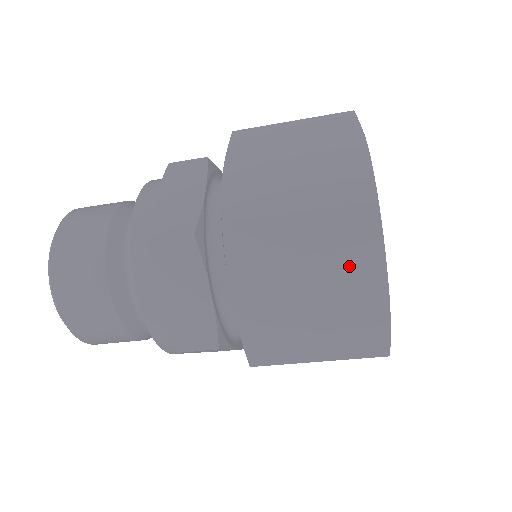
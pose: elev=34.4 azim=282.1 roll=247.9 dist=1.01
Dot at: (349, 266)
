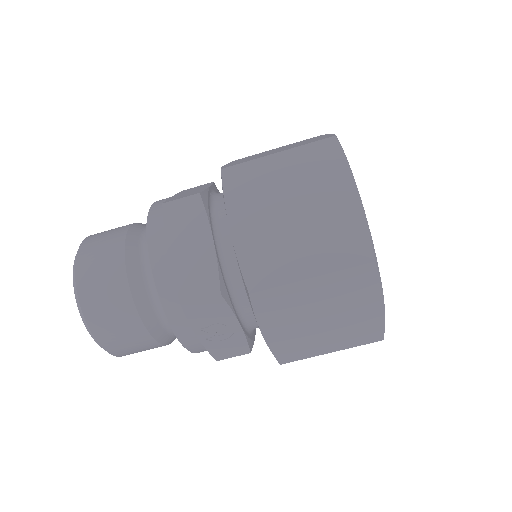
Dot at: (325, 186)
